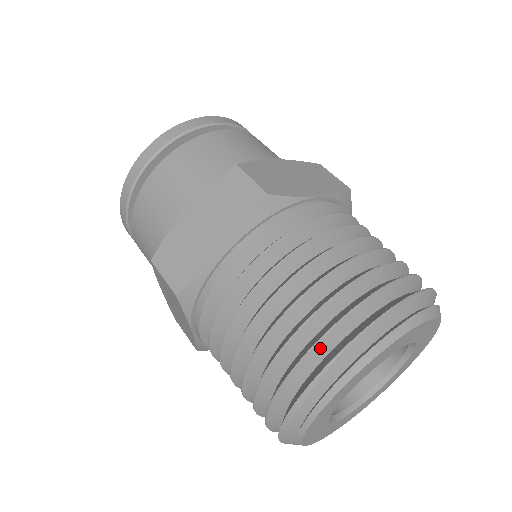
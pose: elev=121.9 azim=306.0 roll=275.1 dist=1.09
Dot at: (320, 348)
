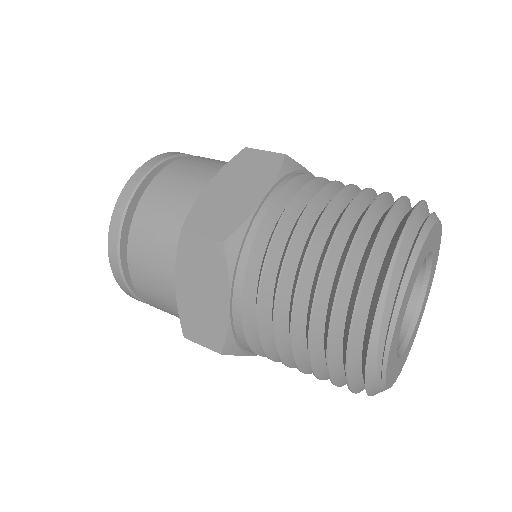
Dot at: (386, 231)
